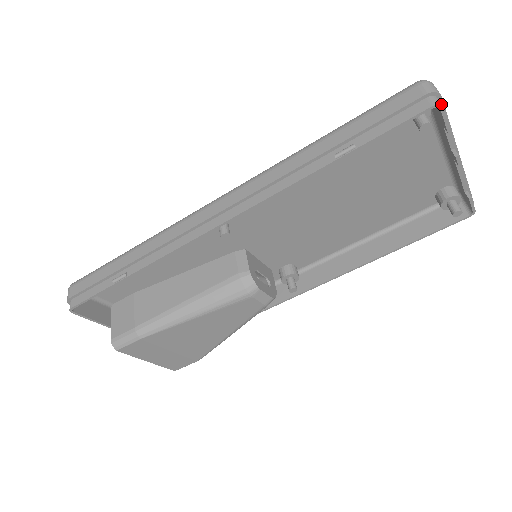
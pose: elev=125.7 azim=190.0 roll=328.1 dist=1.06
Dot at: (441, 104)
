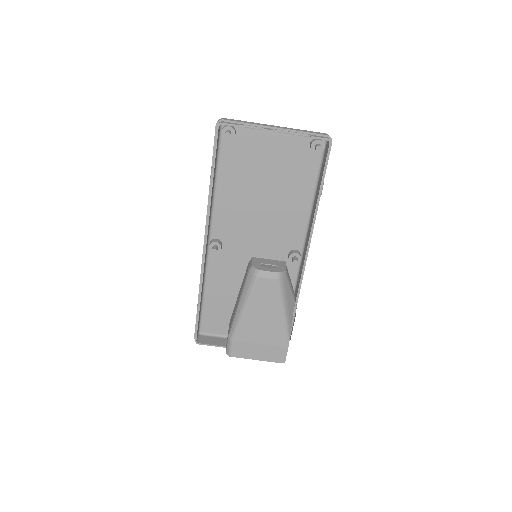
Dot at: (220, 123)
